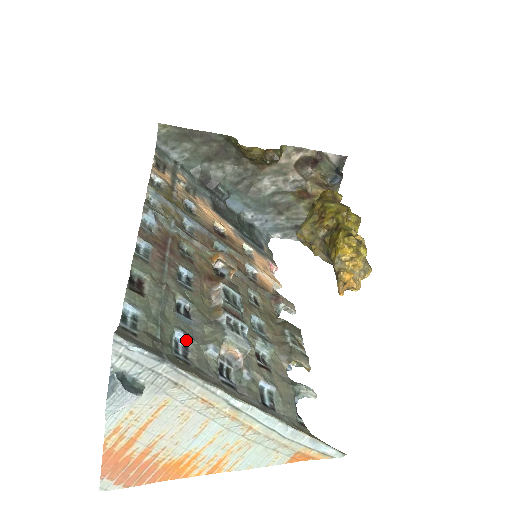
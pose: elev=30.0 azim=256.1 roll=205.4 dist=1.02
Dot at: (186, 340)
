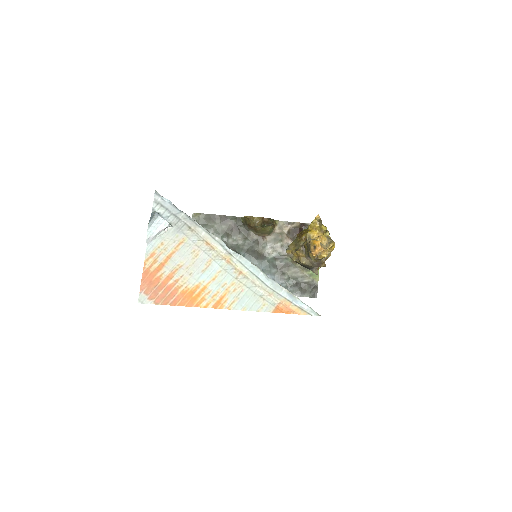
Dot at: occluded
